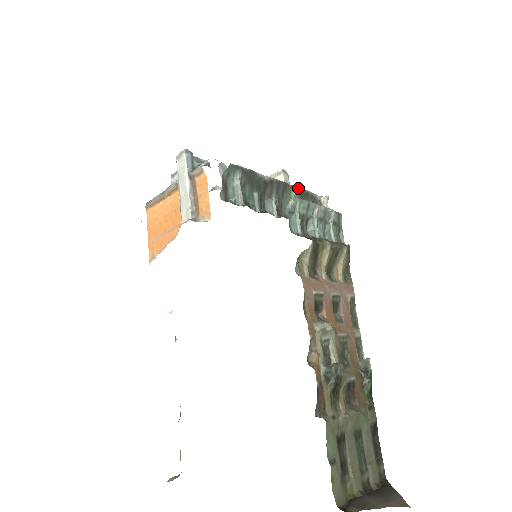
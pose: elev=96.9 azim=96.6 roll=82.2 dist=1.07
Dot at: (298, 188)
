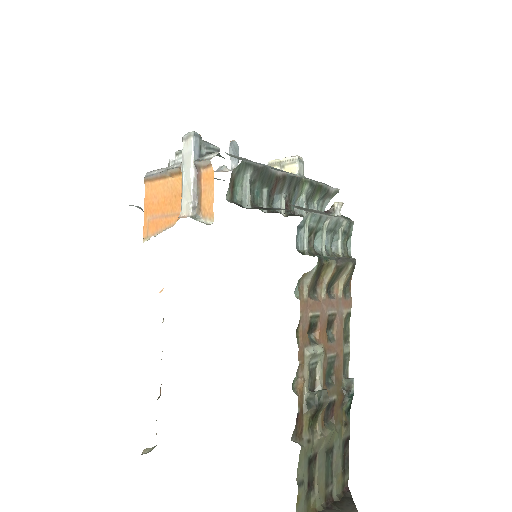
Dot at: (312, 182)
